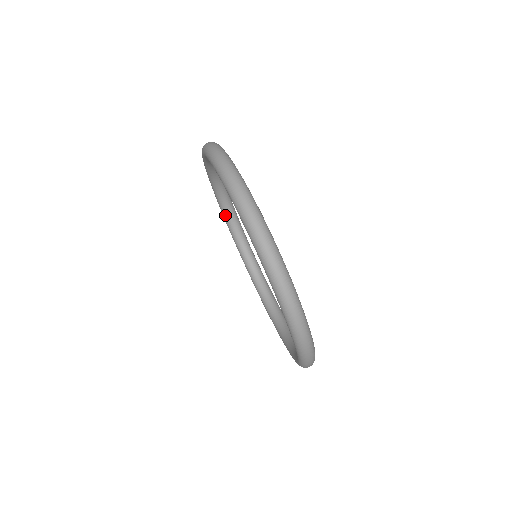
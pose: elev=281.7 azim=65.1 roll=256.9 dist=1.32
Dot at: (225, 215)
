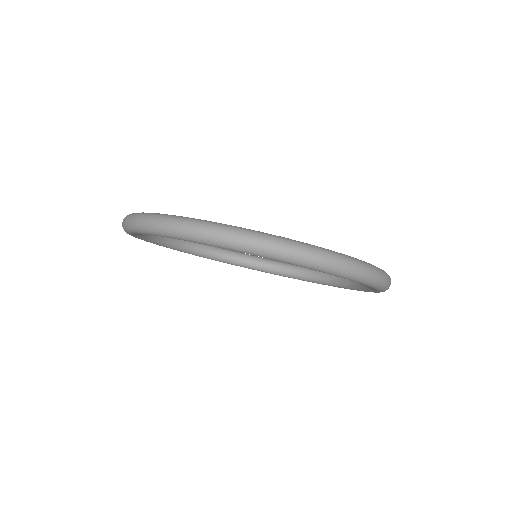
Dot at: (251, 267)
